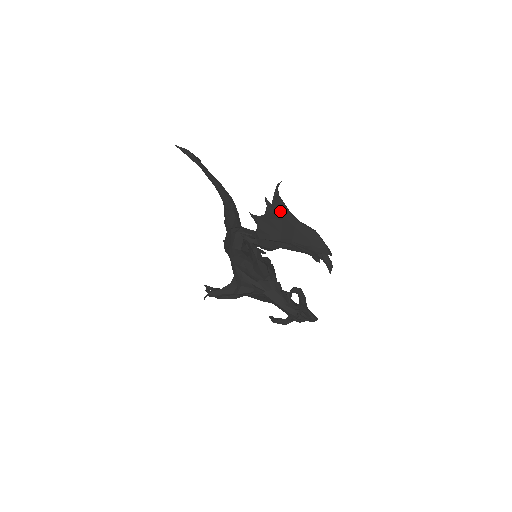
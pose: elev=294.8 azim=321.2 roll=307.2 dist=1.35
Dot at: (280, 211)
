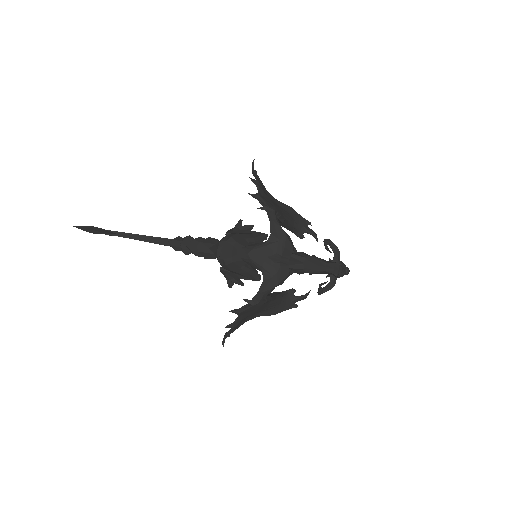
Dot at: (264, 190)
